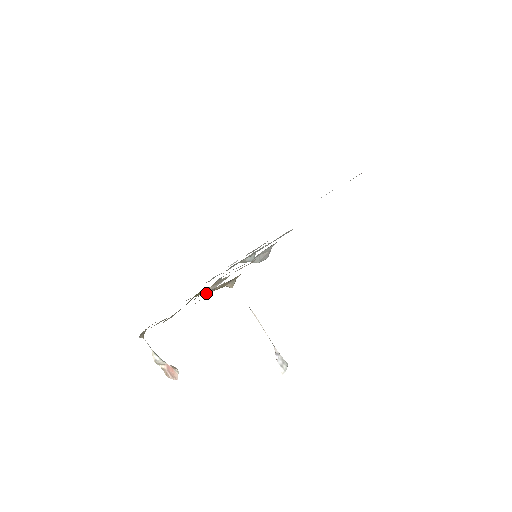
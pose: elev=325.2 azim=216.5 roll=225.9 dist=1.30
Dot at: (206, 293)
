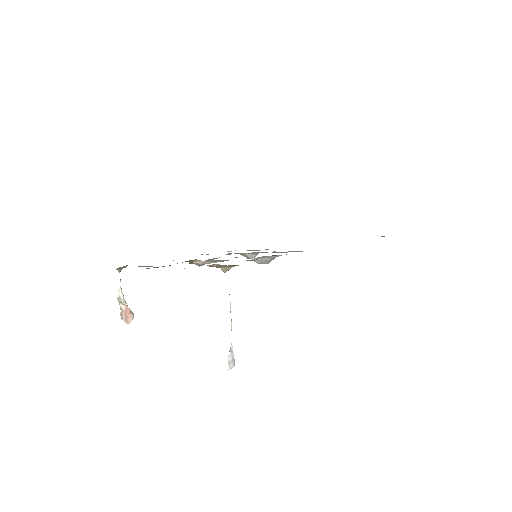
Dot at: (196, 264)
